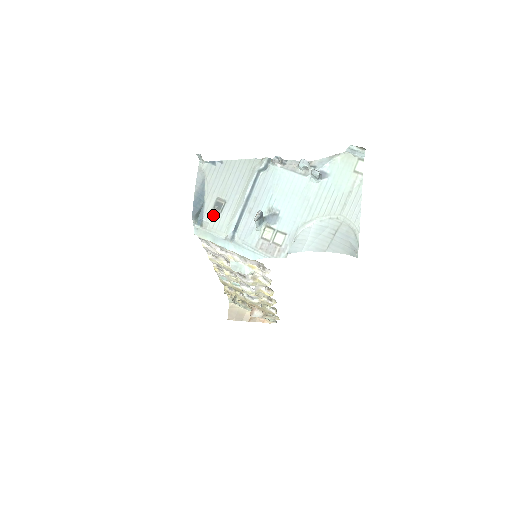
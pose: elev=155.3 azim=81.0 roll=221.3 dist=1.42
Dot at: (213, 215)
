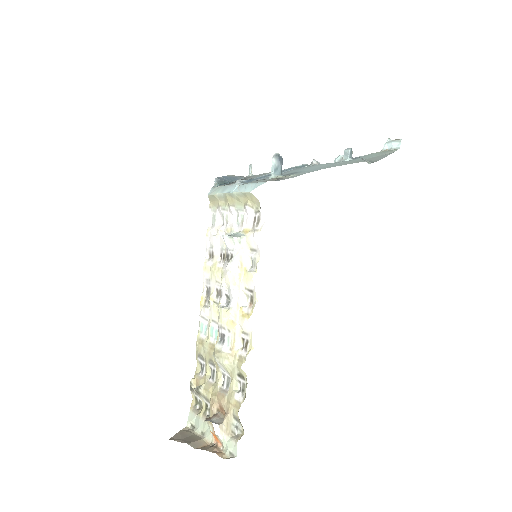
Dot at: (235, 182)
